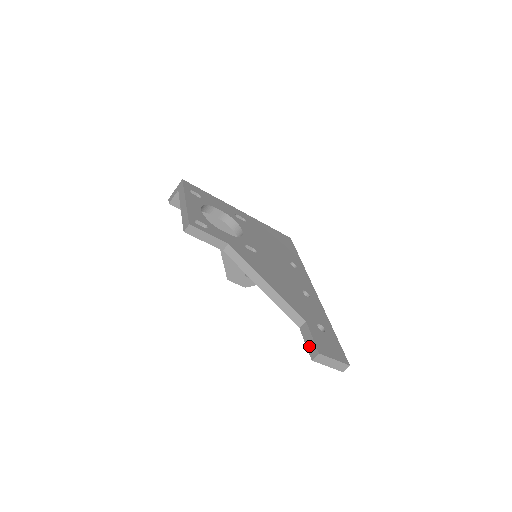
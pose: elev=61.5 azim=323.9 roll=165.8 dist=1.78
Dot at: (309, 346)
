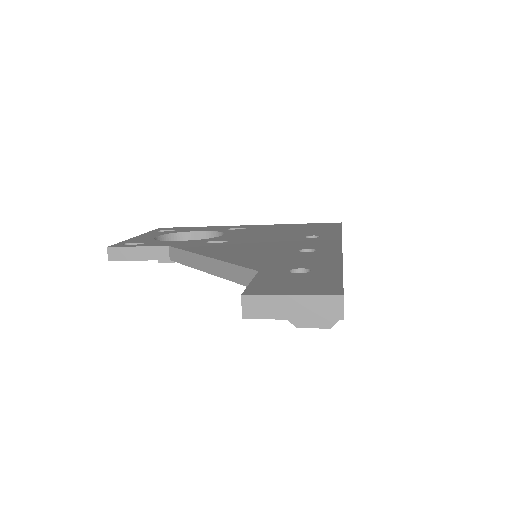
Dot at: occluded
